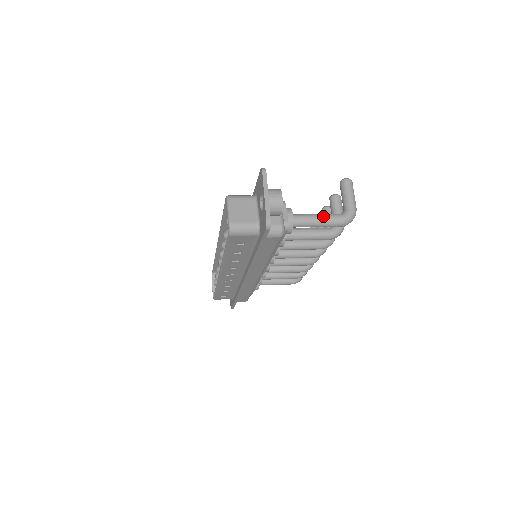
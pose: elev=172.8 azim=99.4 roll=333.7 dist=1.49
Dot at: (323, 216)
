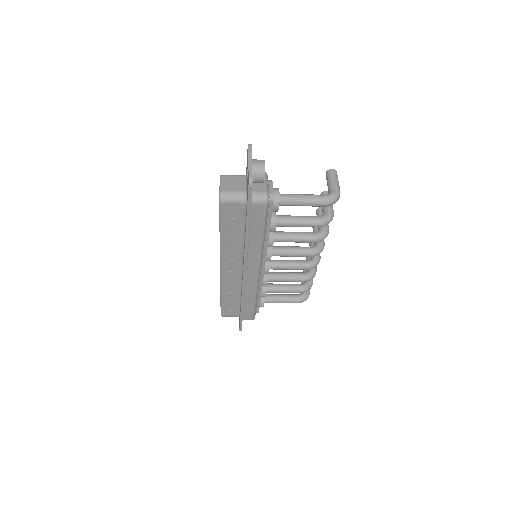
Dot at: (308, 195)
